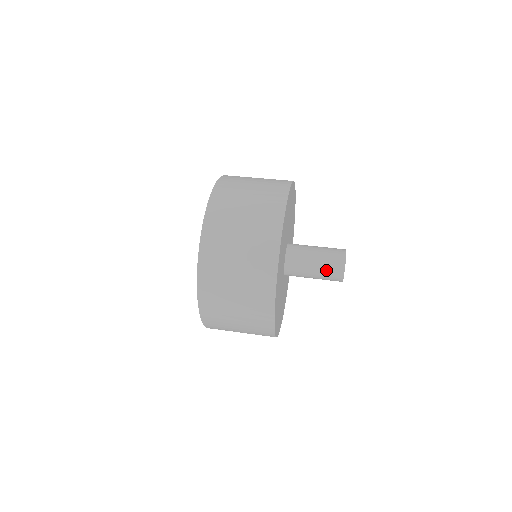
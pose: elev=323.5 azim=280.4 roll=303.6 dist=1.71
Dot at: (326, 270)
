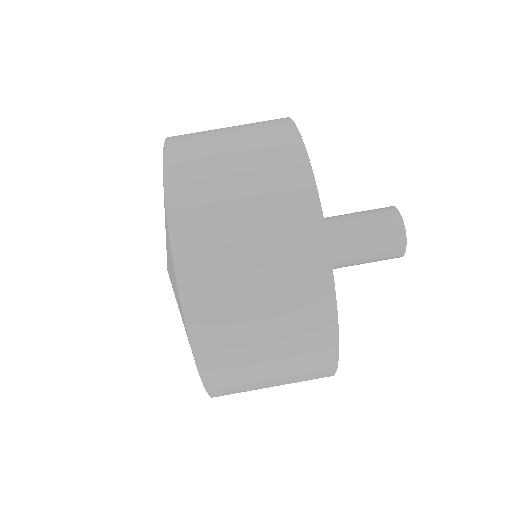
Dot at: occluded
